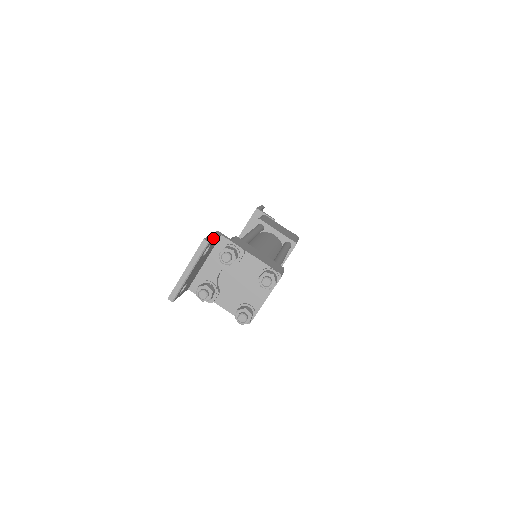
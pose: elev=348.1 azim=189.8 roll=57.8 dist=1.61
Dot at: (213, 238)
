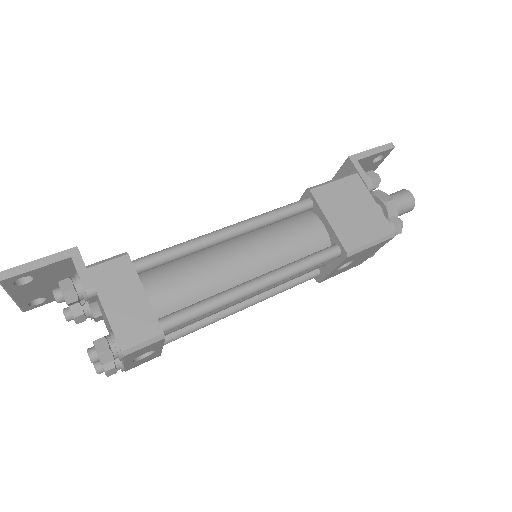
Dot at: (28, 269)
